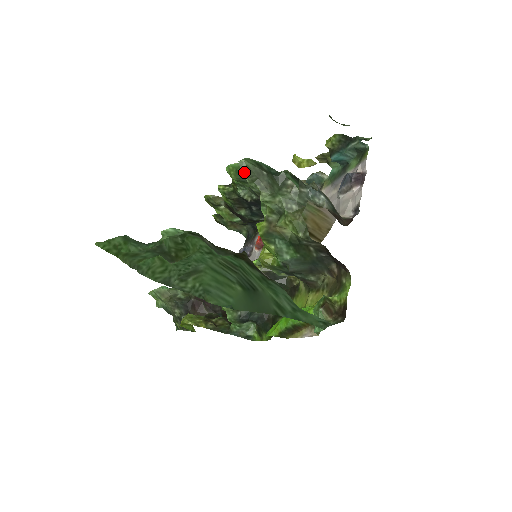
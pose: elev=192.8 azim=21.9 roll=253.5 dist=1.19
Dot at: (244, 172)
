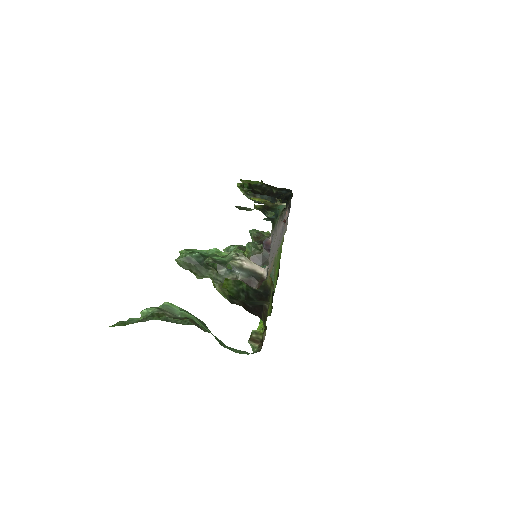
Dot at: (180, 266)
